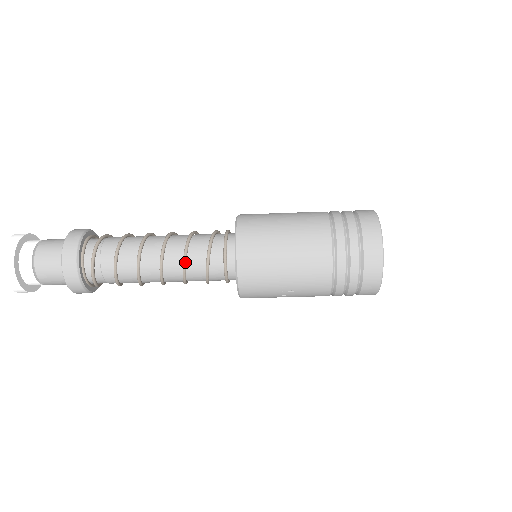
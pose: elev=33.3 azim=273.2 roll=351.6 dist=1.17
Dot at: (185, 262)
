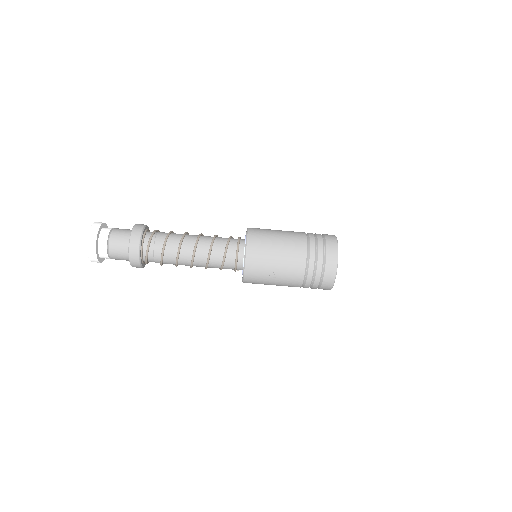
Dot at: (211, 247)
